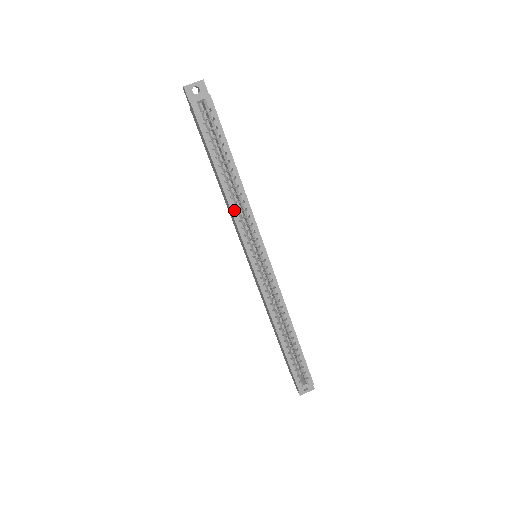
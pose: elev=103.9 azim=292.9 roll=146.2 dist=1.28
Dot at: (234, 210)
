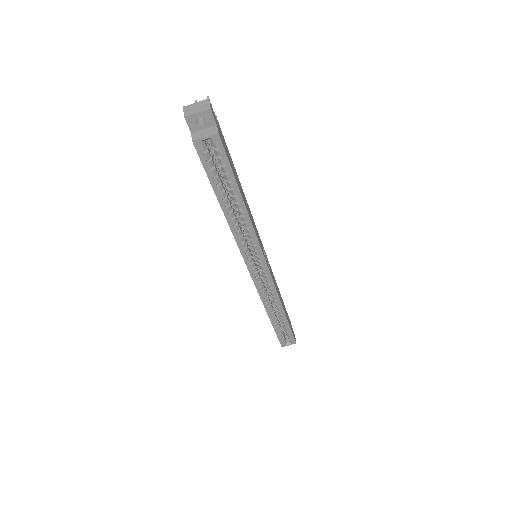
Dot at: (237, 235)
